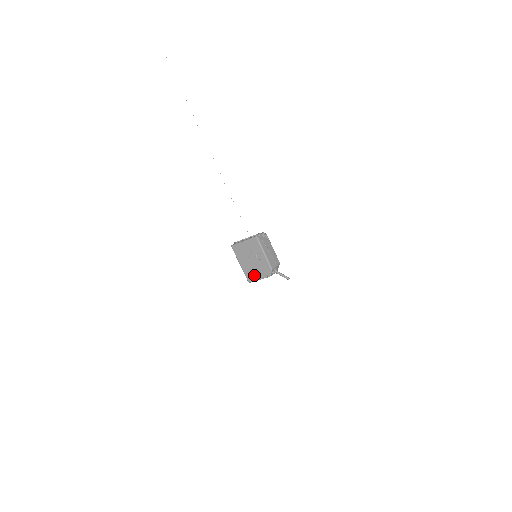
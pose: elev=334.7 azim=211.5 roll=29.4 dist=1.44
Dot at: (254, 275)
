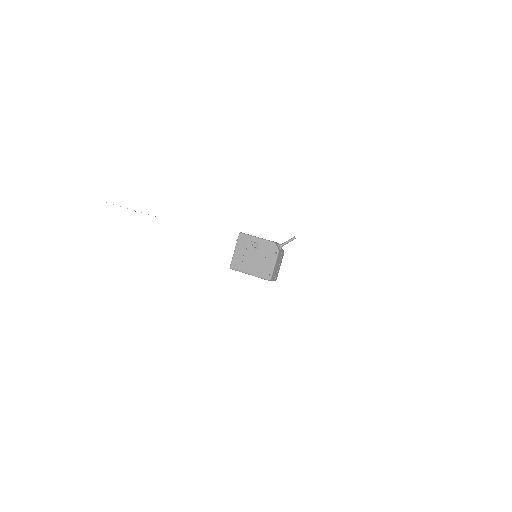
Dot at: (267, 267)
